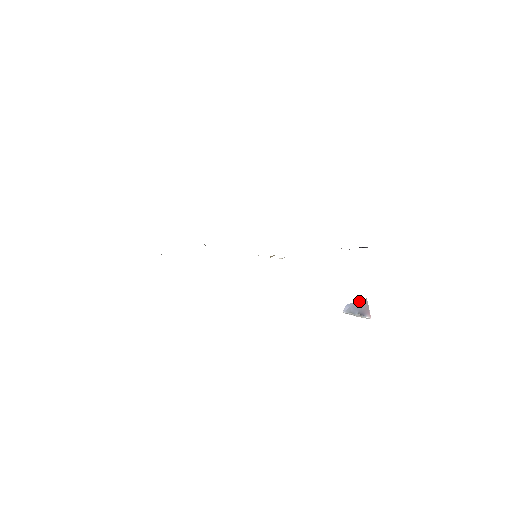
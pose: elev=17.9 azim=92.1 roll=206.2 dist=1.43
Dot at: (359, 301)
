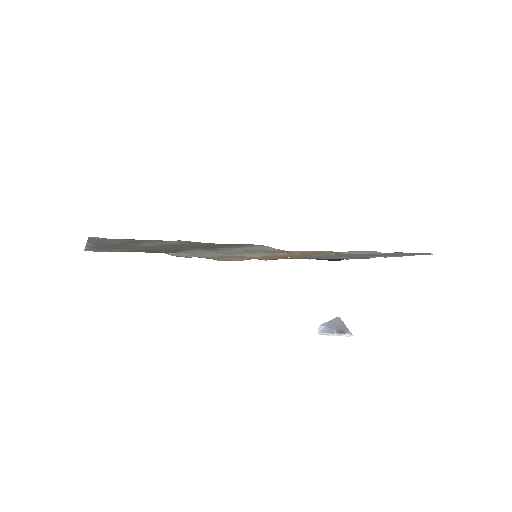
Dot at: (332, 320)
